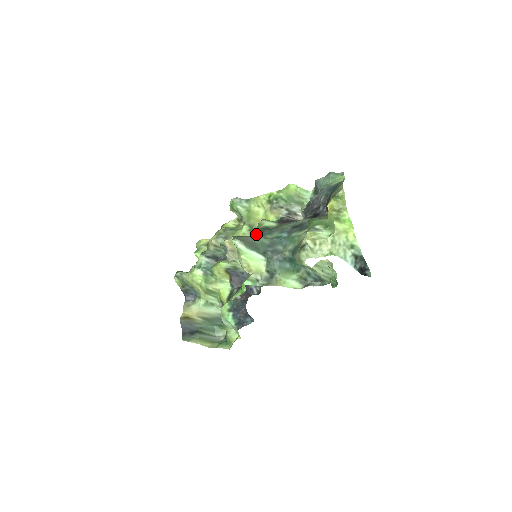
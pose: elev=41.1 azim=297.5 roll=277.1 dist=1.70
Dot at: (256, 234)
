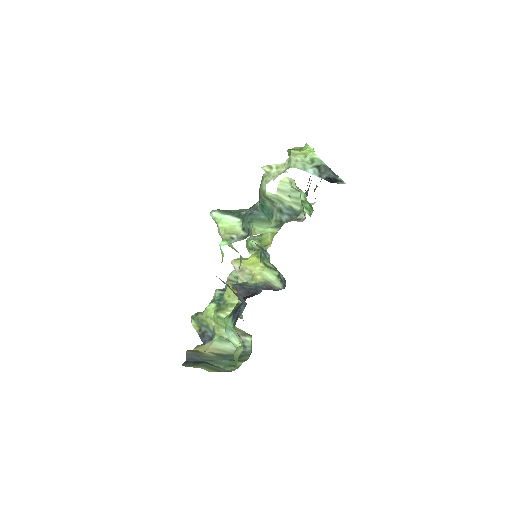
Dot at: occluded
